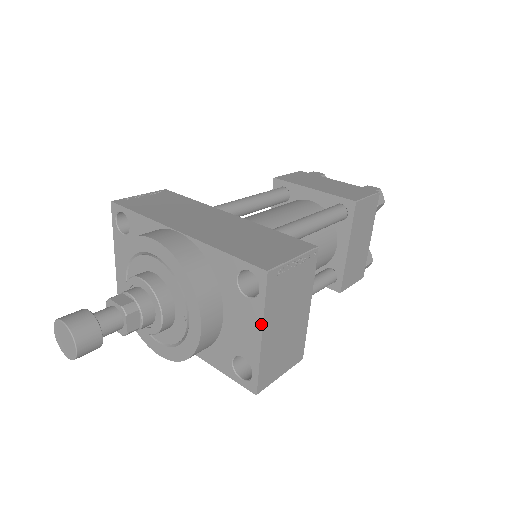
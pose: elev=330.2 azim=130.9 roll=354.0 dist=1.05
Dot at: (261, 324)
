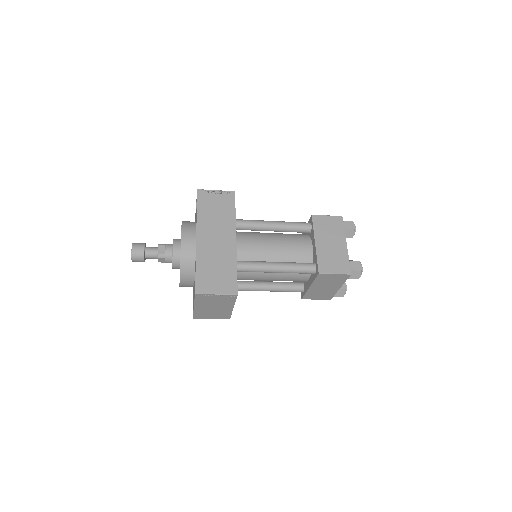
Dot at: (194, 304)
